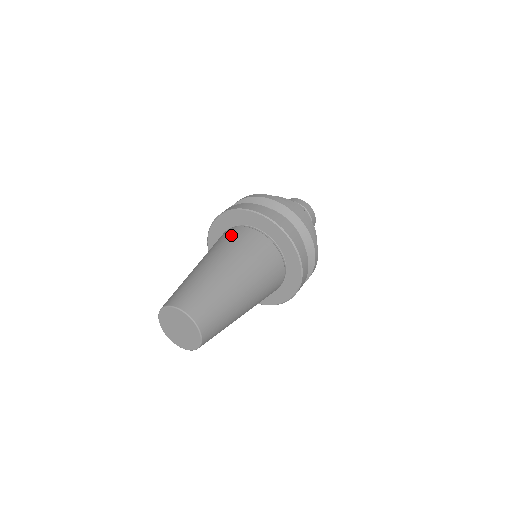
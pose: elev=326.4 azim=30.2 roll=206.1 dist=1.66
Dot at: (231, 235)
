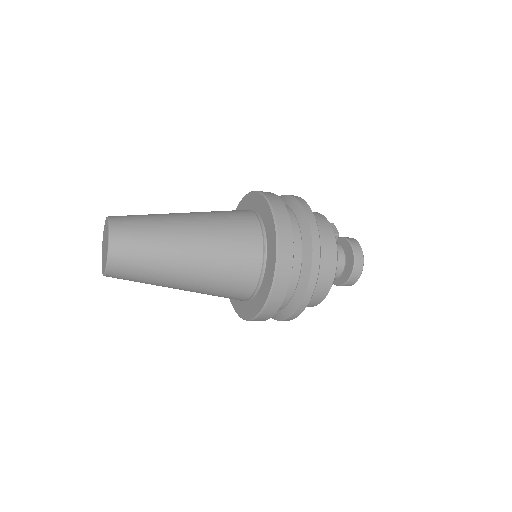
Dot at: occluded
